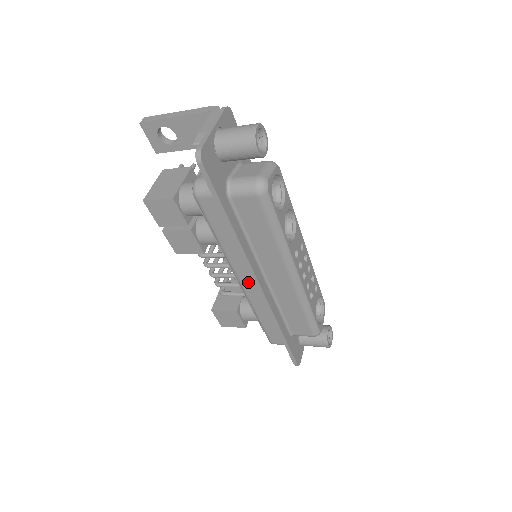
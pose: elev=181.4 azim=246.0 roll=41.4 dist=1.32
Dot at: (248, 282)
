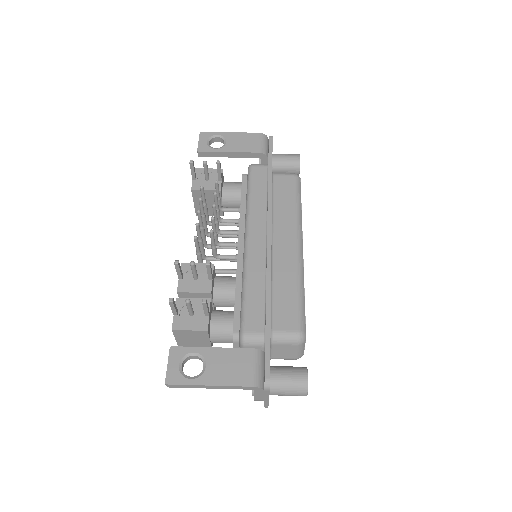
Dot at: occluded
